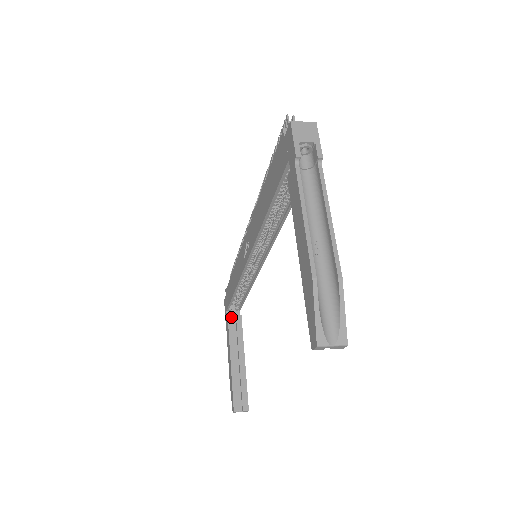
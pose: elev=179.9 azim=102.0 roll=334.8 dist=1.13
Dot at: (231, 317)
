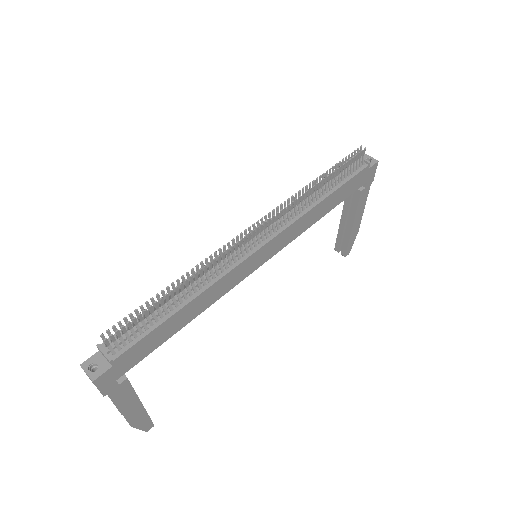
Dot at: occluded
